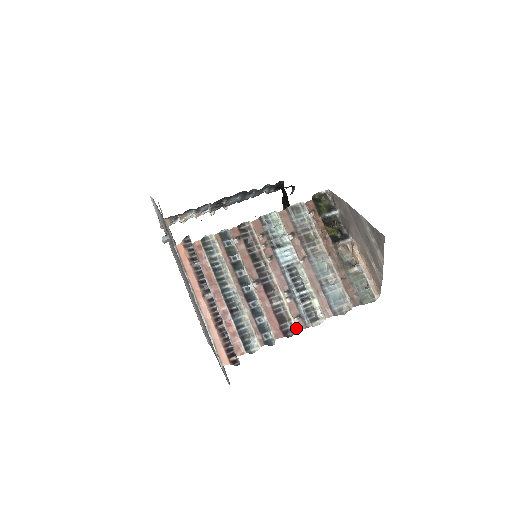
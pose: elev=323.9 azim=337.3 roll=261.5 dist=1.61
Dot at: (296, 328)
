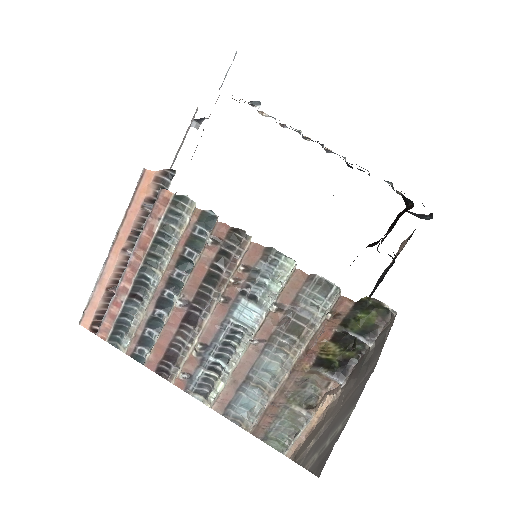
Dot at: (174, 380)
